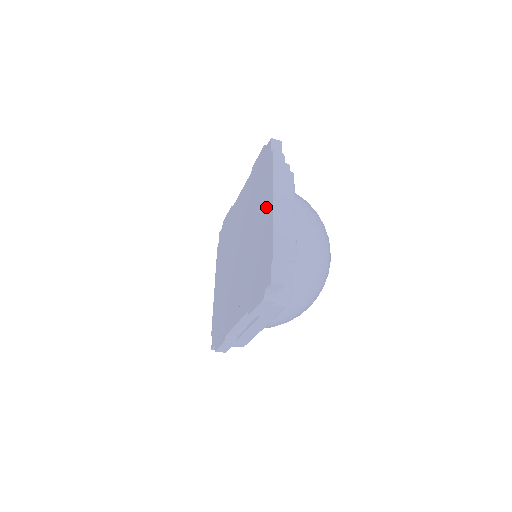
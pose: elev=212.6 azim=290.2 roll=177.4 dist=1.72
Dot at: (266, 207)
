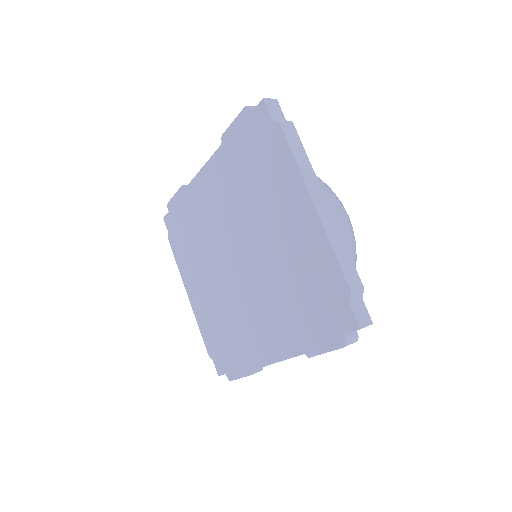
Dot at: (296, 211)
